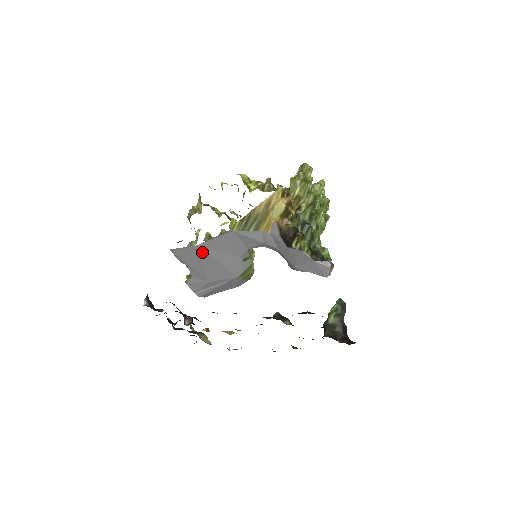
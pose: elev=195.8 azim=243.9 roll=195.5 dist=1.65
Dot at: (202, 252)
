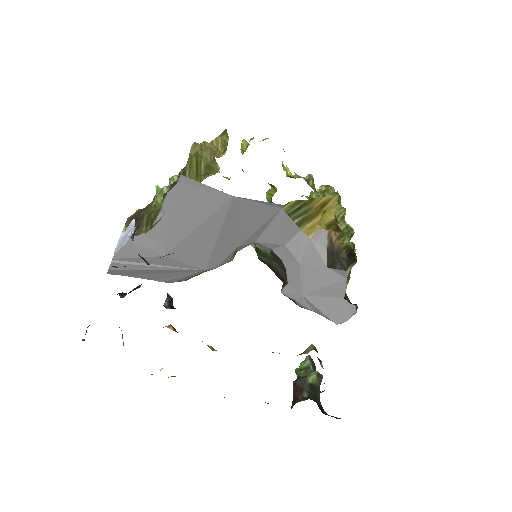
Dot at: (223, 210)
